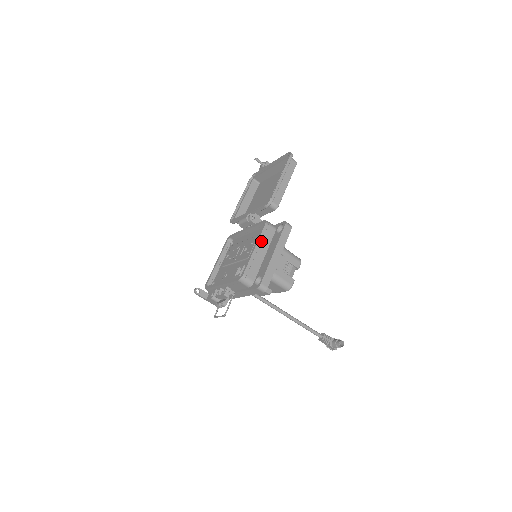
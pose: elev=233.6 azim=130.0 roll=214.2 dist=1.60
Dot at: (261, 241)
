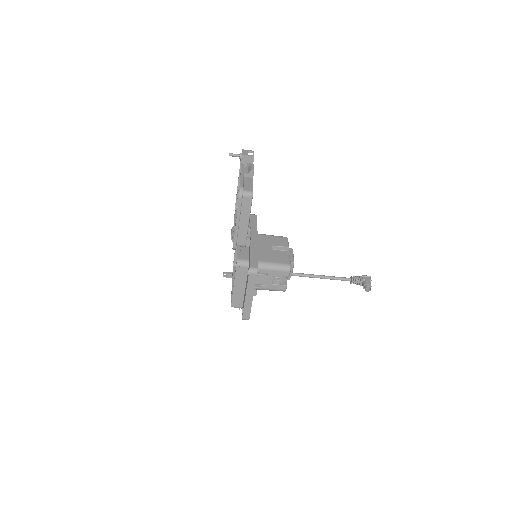
Dot at: (237, 280)
